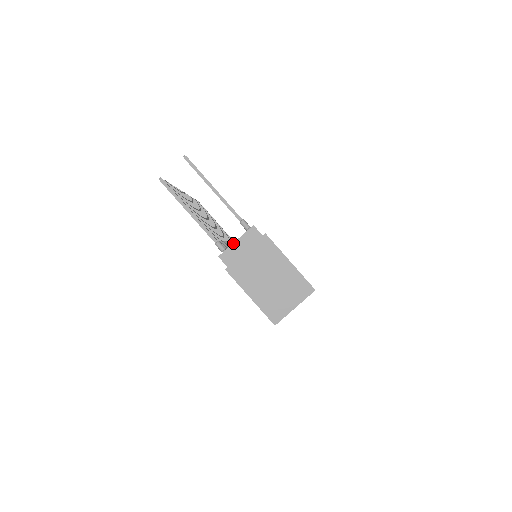
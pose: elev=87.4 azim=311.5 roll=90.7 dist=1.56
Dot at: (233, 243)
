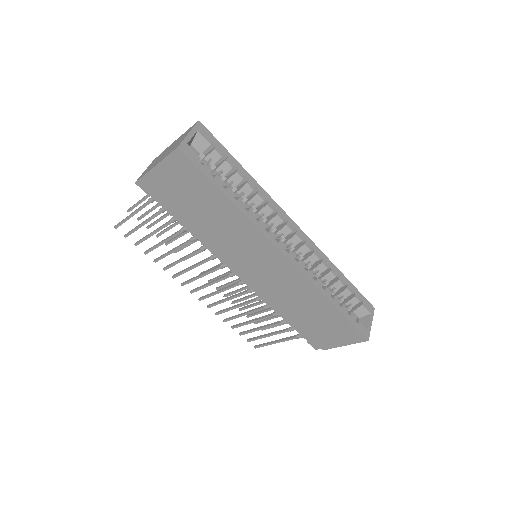
Dot at: occluded
